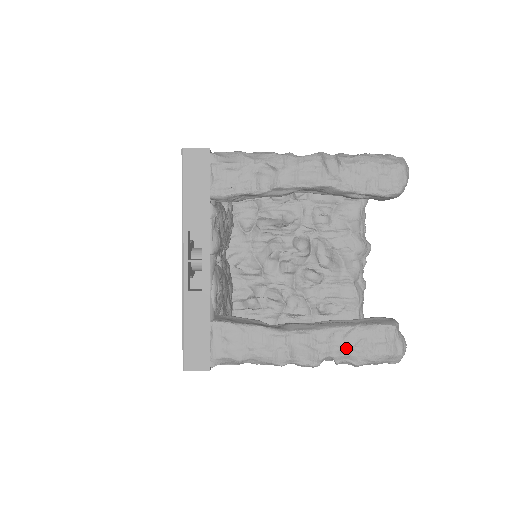
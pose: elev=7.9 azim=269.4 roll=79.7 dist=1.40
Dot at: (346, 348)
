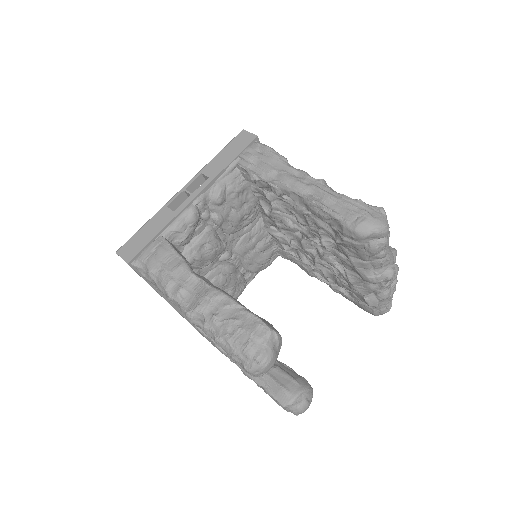
Dot at: (260, 387)
